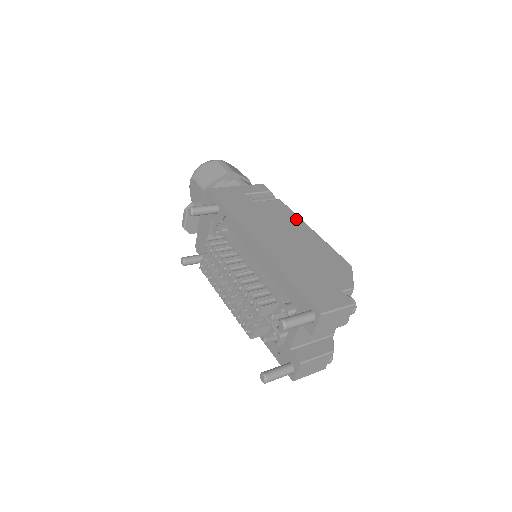
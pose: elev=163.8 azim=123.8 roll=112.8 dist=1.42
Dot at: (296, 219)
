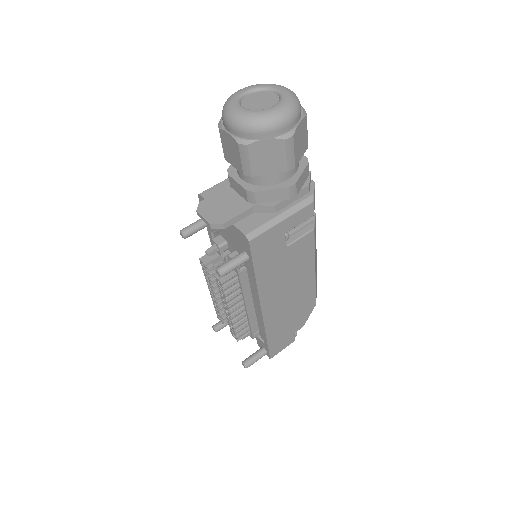
Dot at: (311, 261)
